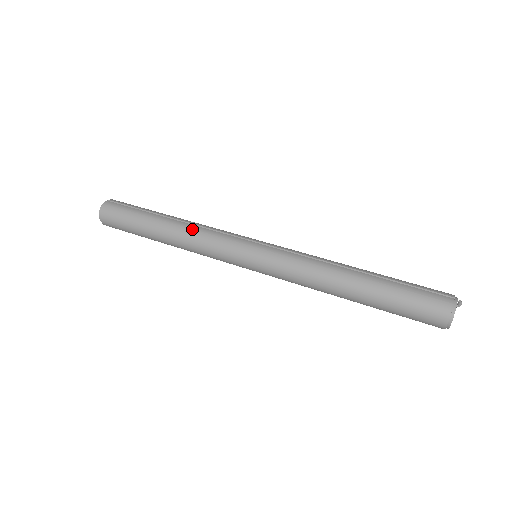
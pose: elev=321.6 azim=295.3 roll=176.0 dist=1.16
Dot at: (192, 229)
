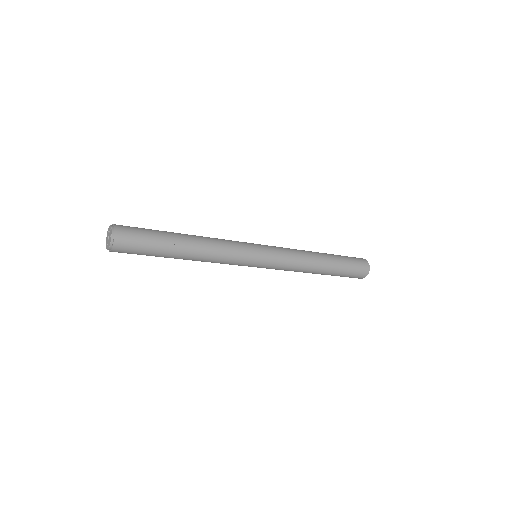
Dot at: occluded
